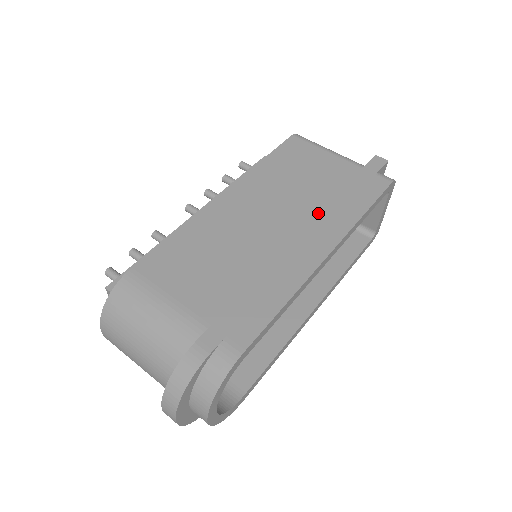
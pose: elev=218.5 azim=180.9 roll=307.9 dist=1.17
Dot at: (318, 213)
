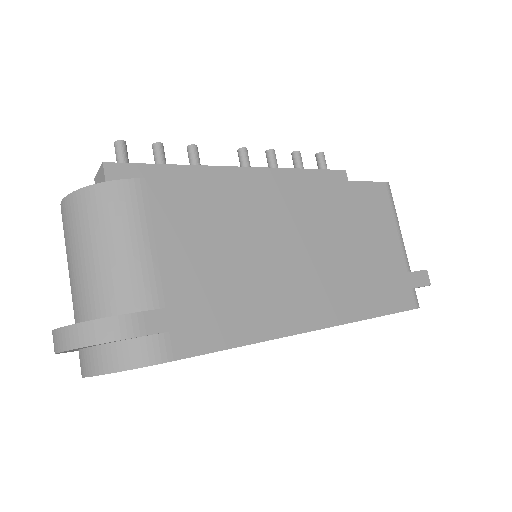
Dot at: (341, 281)
